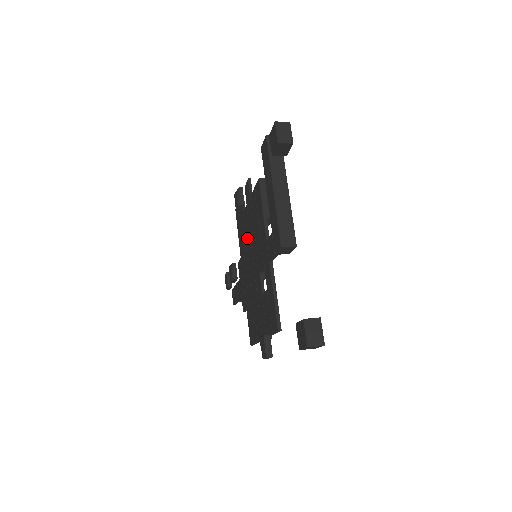
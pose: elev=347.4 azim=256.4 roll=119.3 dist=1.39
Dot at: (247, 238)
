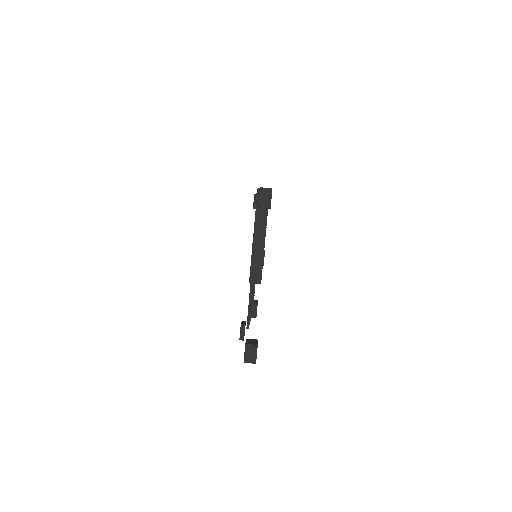
Dot at: occluded
